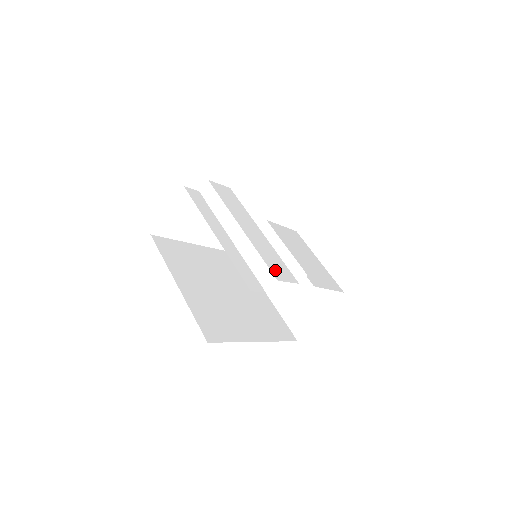
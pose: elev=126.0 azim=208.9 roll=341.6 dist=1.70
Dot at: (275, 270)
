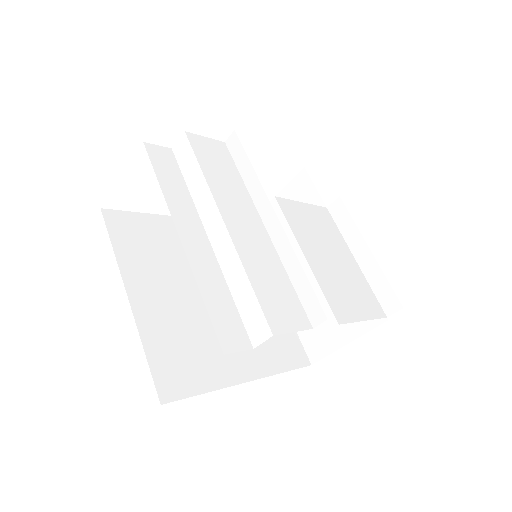
Dot at: (273, 310)
